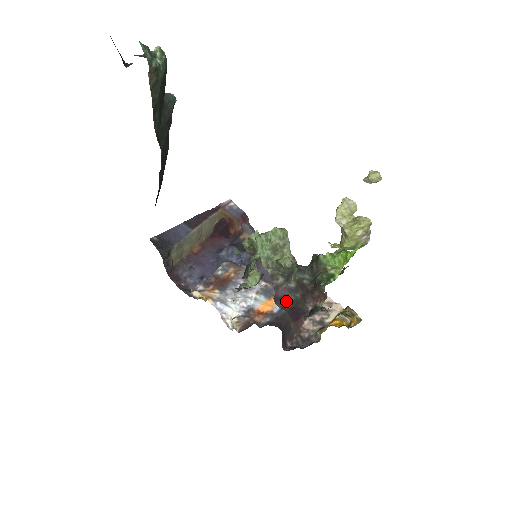
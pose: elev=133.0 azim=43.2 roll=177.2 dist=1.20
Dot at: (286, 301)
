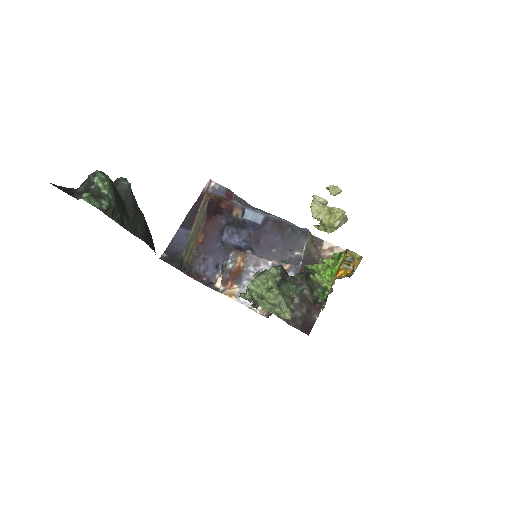
Dot at: (296, 318)
